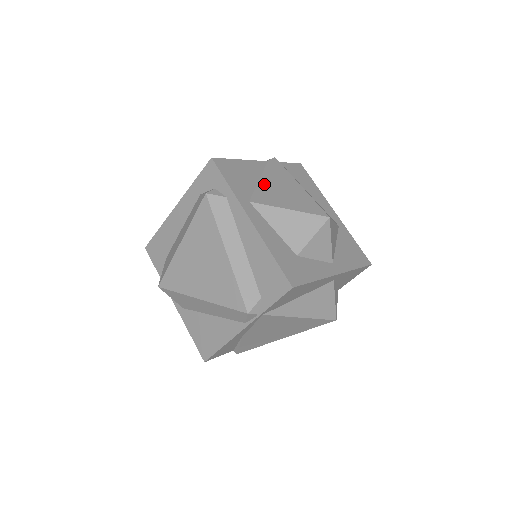
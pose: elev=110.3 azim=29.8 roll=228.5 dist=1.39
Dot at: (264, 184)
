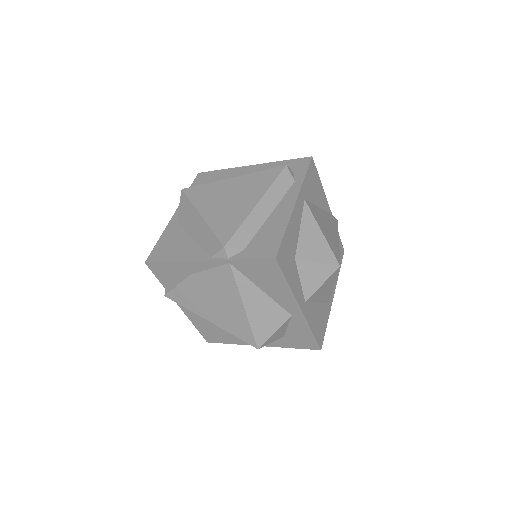
Dot at: (320, 211)
